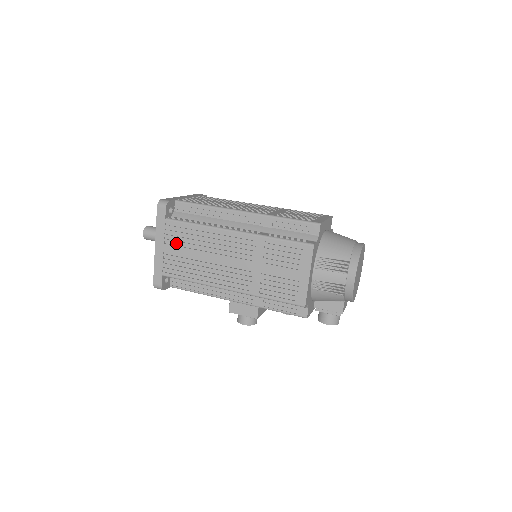
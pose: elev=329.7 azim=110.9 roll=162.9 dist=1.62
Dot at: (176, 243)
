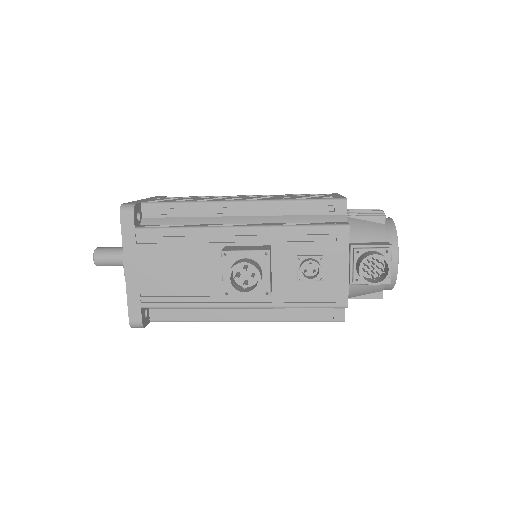
Dot at: (172, 198)
